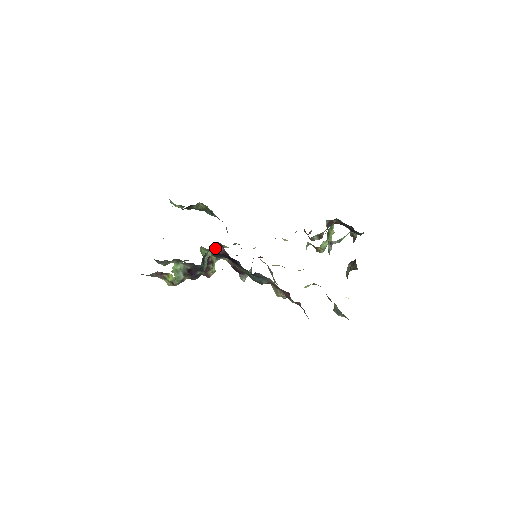
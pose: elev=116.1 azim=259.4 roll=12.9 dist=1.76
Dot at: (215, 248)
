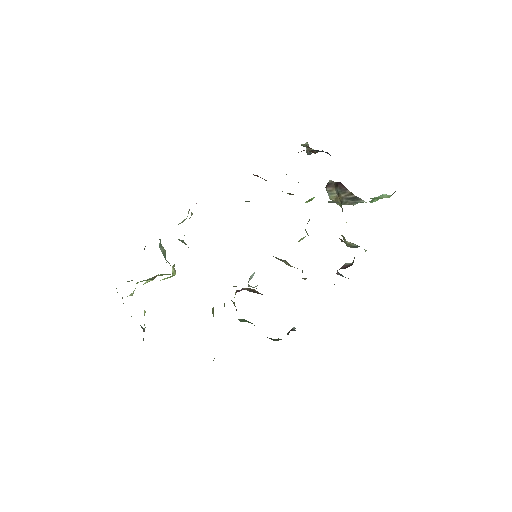
Dot at: occluded
